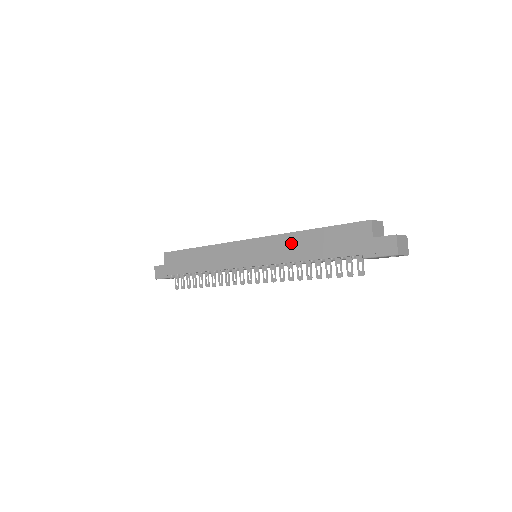
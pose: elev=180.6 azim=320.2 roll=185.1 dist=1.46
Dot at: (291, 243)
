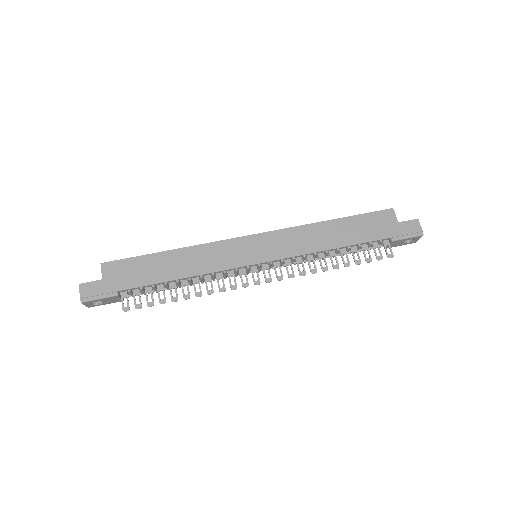
Dot at: (312, 234)
